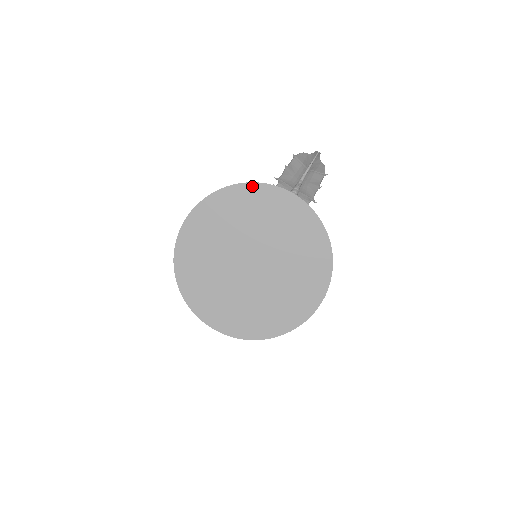
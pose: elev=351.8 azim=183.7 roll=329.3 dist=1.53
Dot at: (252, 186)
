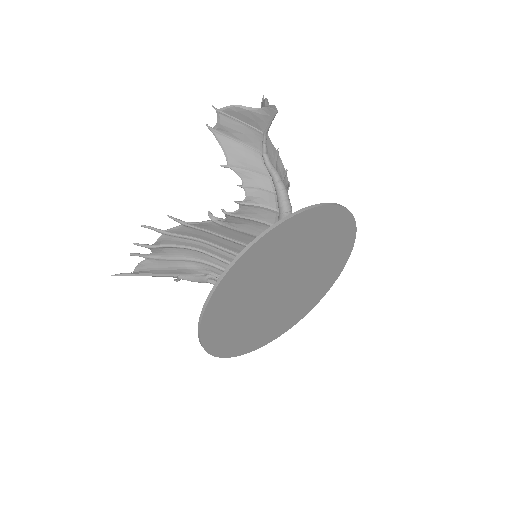
Dot at: (257, 245)
